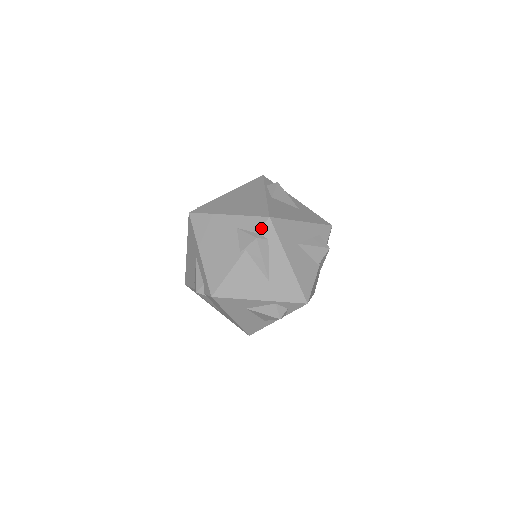
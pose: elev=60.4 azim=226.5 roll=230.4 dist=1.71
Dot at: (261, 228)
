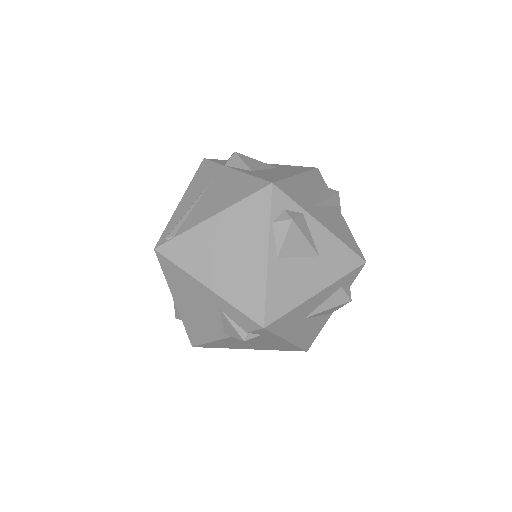
Dot at: (251, 331)
